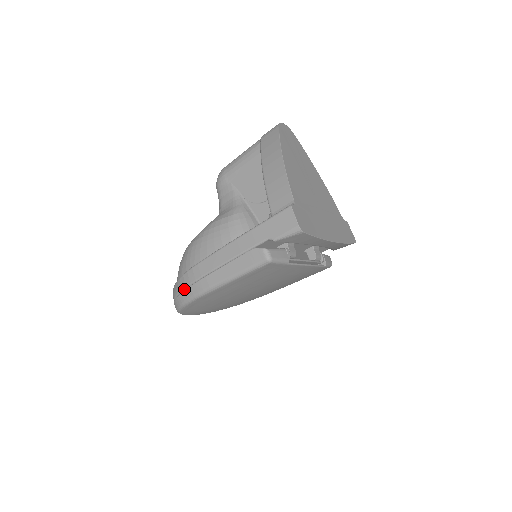
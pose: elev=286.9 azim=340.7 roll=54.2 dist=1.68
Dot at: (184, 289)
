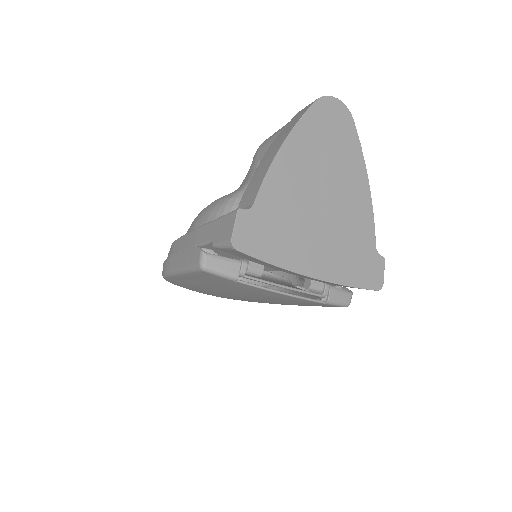
Dot at: occluded
